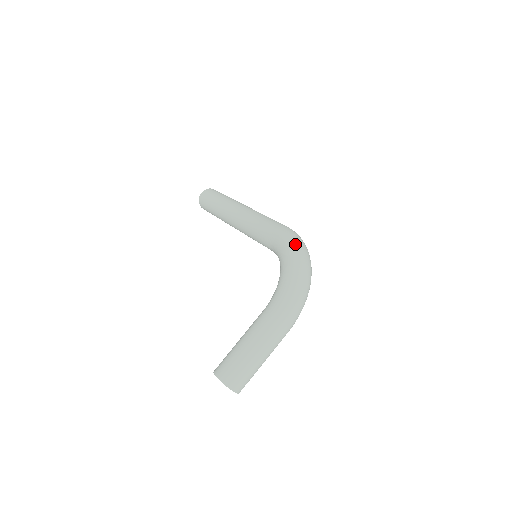
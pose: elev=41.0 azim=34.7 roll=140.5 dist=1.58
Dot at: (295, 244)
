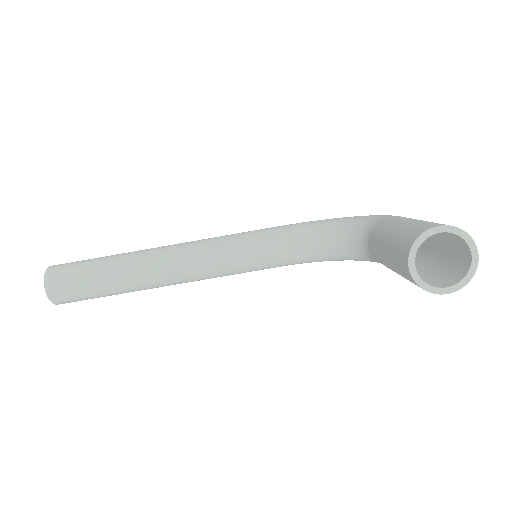
Dot at: occluded
